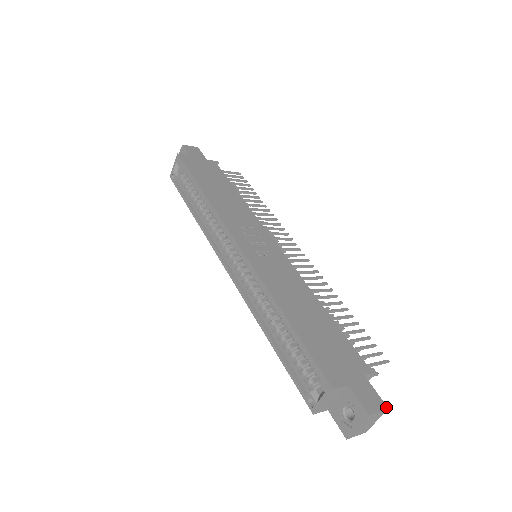
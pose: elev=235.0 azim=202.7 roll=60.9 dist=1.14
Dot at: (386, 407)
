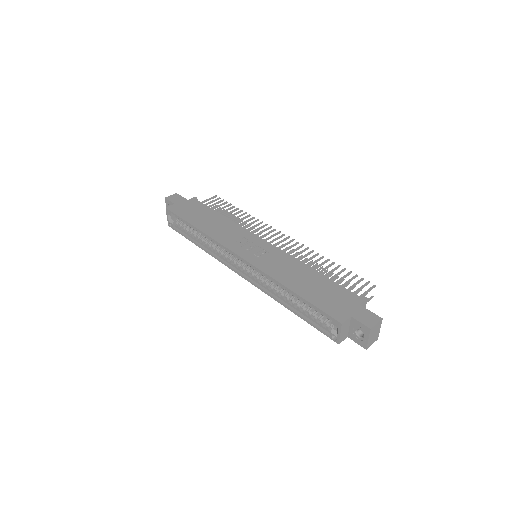
Dot at: (381, 318)
